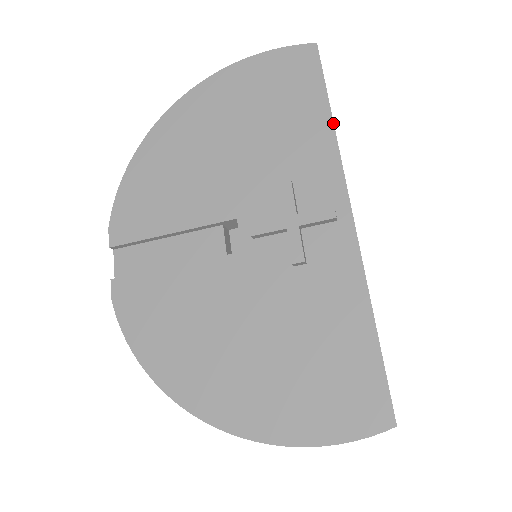
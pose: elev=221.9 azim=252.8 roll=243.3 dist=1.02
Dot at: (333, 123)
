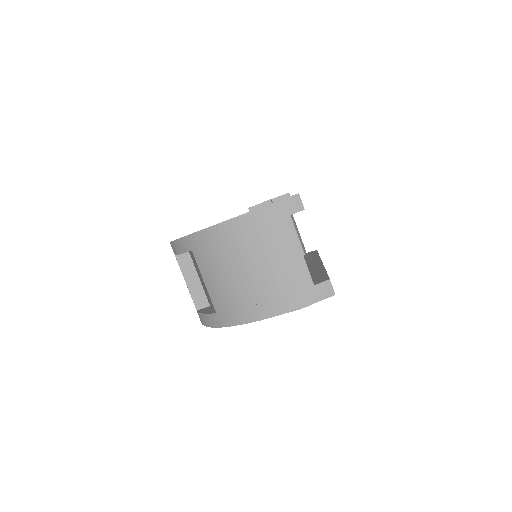
Dot at: occluded
